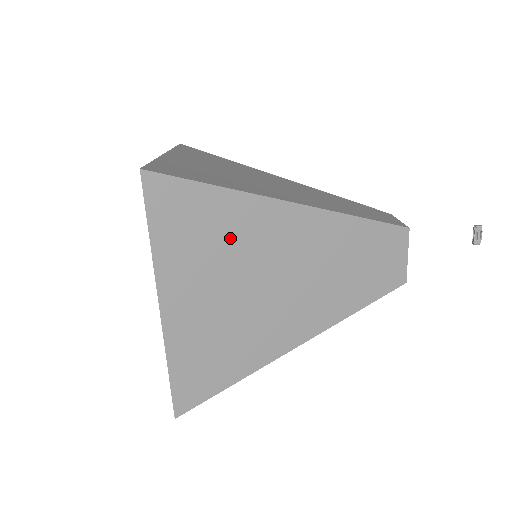
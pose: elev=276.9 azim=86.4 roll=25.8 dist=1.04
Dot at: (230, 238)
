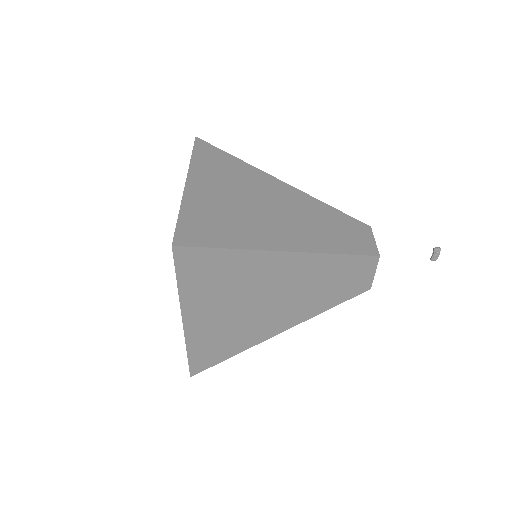
Dot at: (237, 278)
